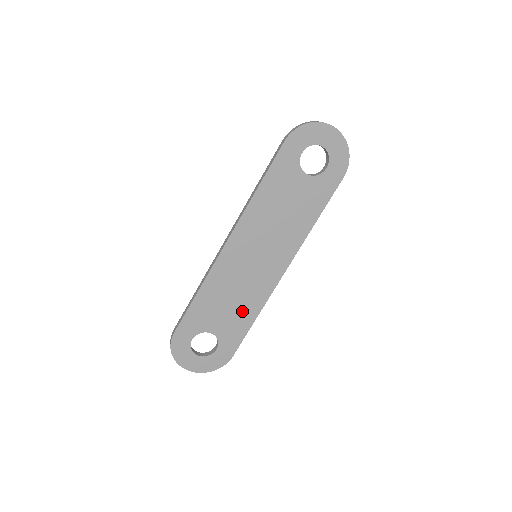
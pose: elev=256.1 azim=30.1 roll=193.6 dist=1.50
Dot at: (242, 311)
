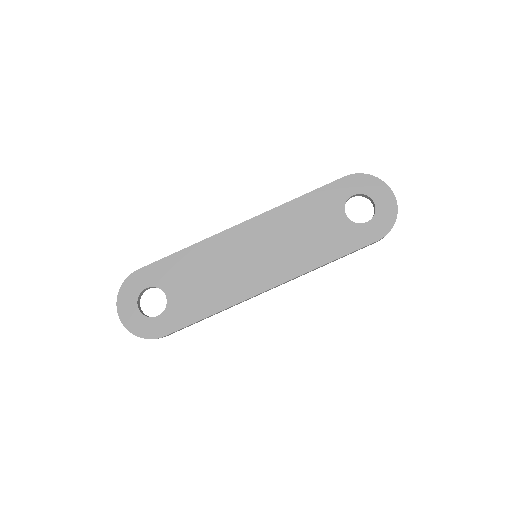
Dot at: (207, 296)
